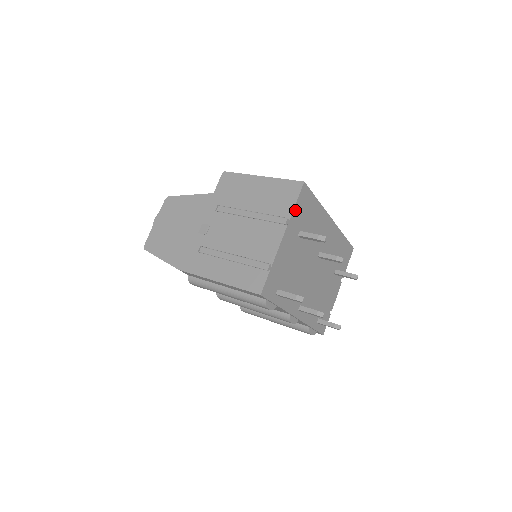
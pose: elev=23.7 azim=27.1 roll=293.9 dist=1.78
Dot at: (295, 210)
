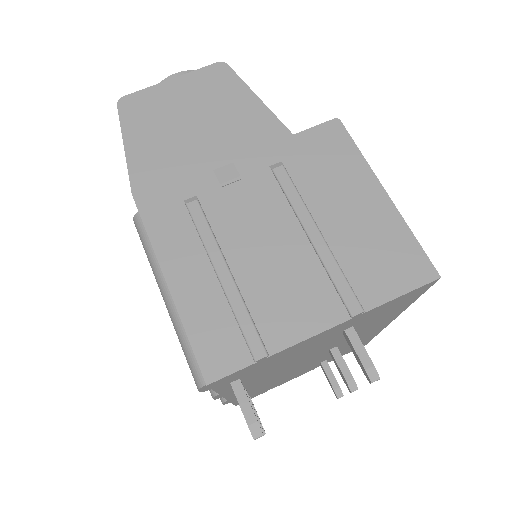
Dot at: (384, 304)
